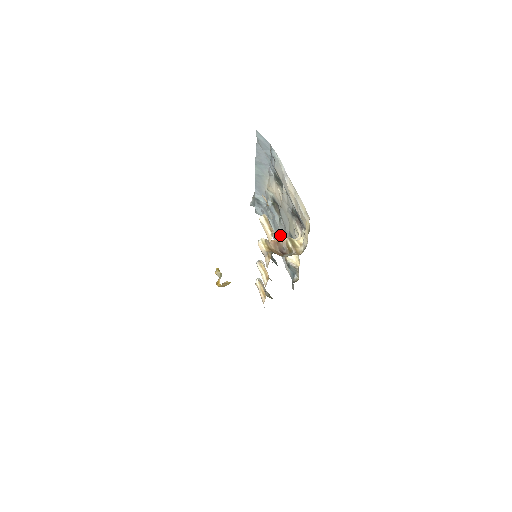
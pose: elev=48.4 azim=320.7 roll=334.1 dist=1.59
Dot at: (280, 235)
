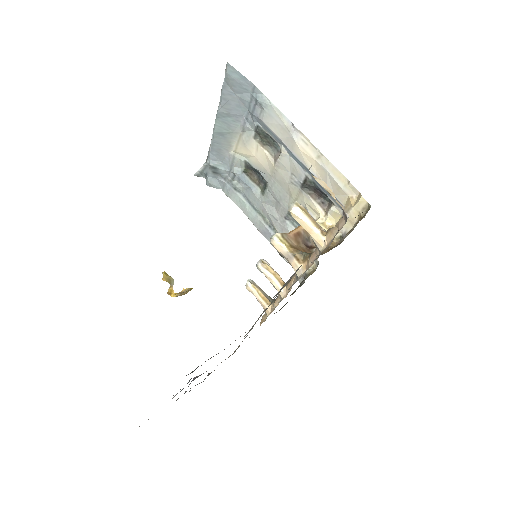
Dot at: (265, 213)
